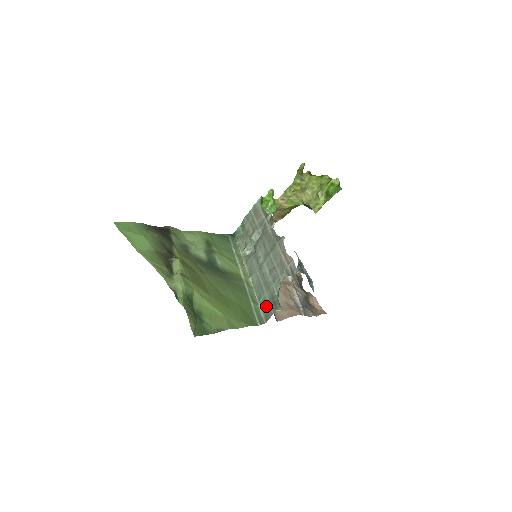
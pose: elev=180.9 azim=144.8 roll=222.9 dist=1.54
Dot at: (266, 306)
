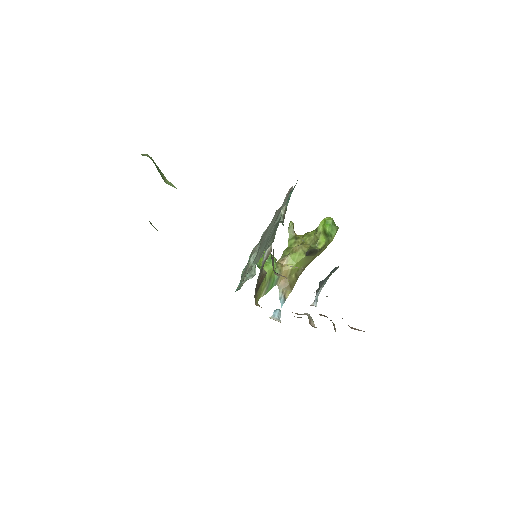
Dot at: (271, 237)
